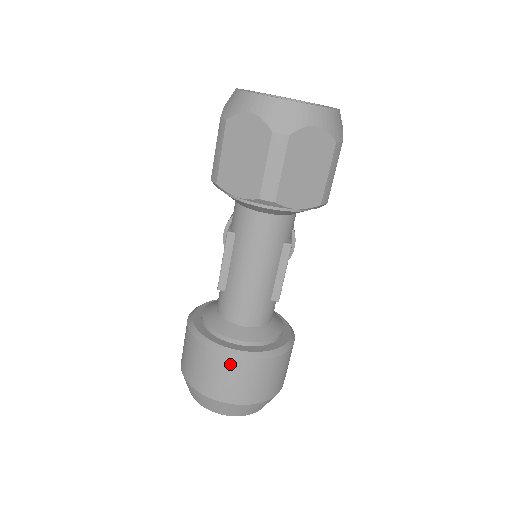
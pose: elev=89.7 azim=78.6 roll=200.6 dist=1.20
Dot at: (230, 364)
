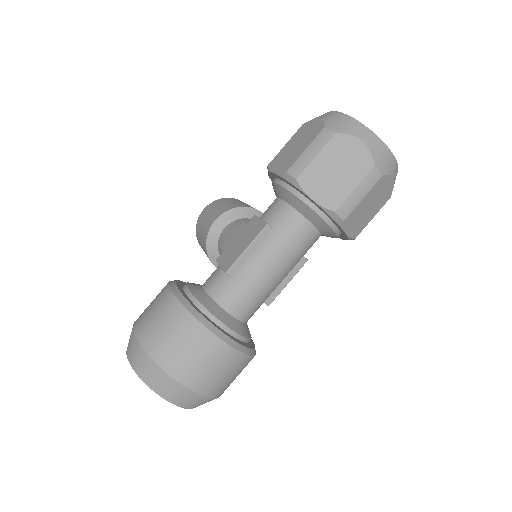
Dot at: (220, 350)
